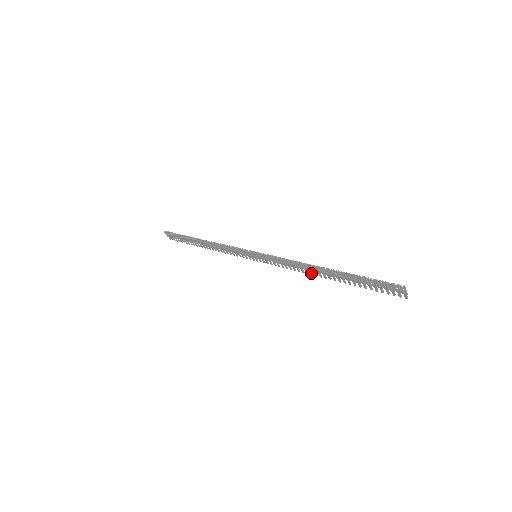
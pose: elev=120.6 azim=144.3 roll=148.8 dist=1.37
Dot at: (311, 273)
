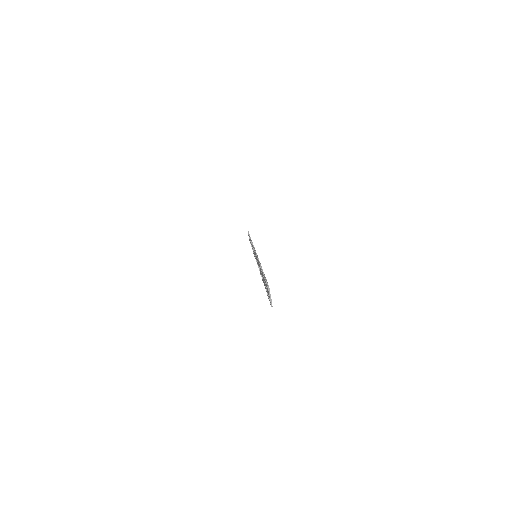
Dot at: (261, 275)
